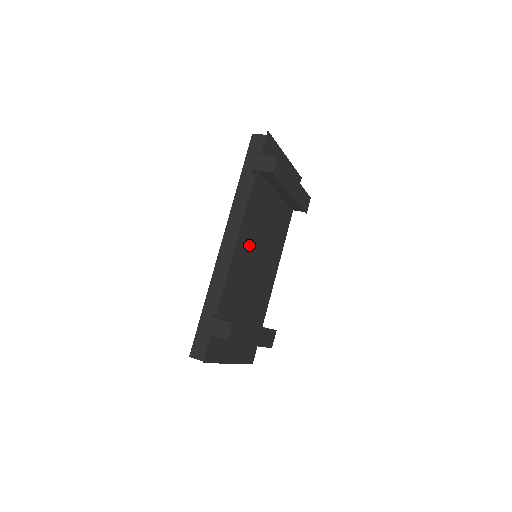
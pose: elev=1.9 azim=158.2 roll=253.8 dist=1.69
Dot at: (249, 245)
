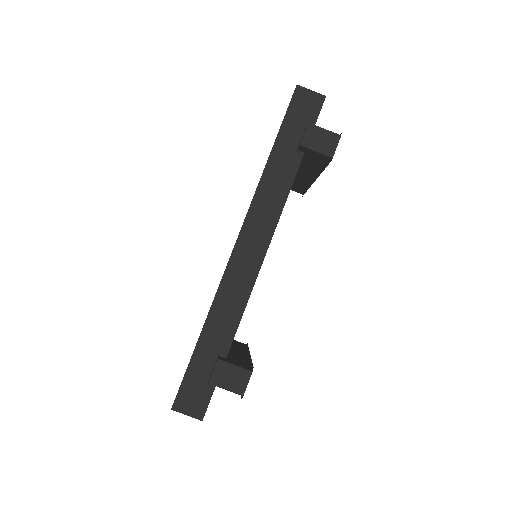
Dot at: occluded
